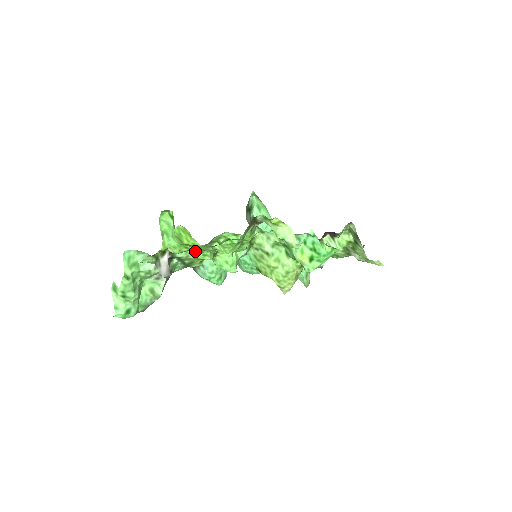
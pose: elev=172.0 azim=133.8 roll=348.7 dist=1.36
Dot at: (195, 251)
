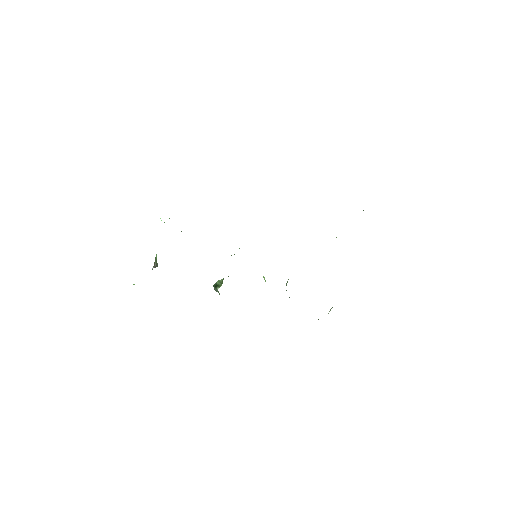
Dot at: occluded
